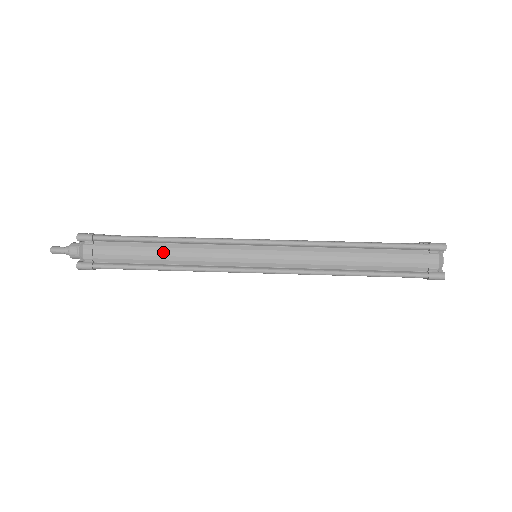
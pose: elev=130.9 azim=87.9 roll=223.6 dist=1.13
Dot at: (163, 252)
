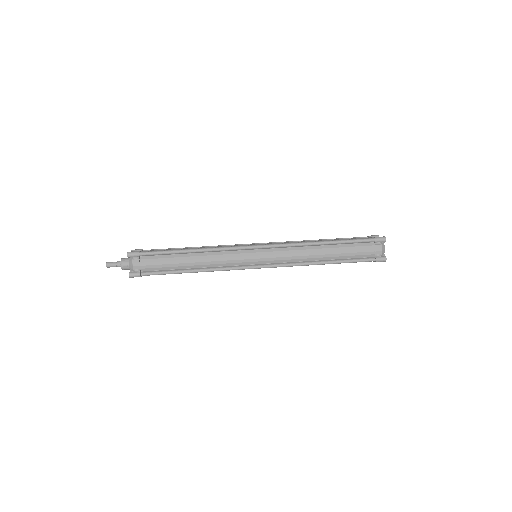
Dot at: (191, 260)
